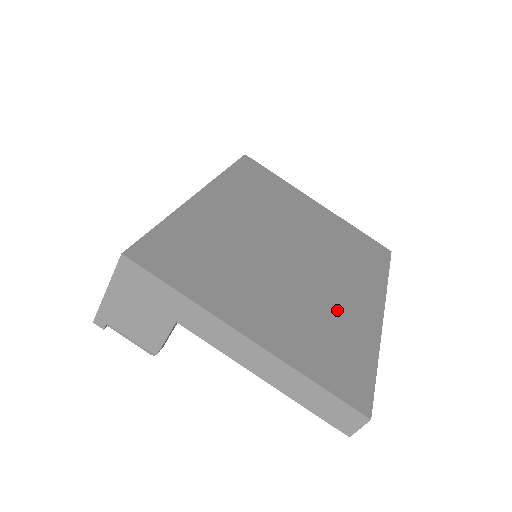
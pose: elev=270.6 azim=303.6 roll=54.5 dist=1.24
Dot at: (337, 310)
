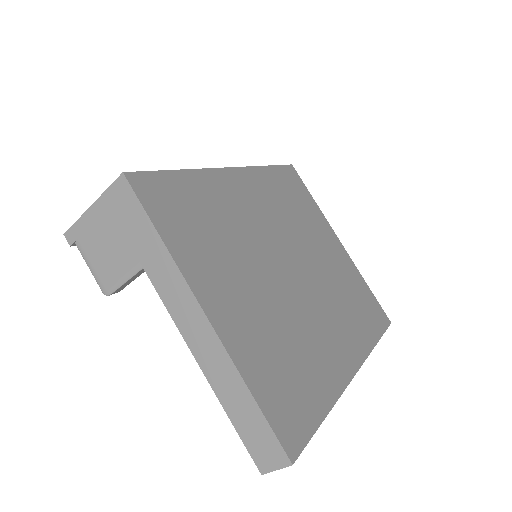
Dot at: (311, 343)
